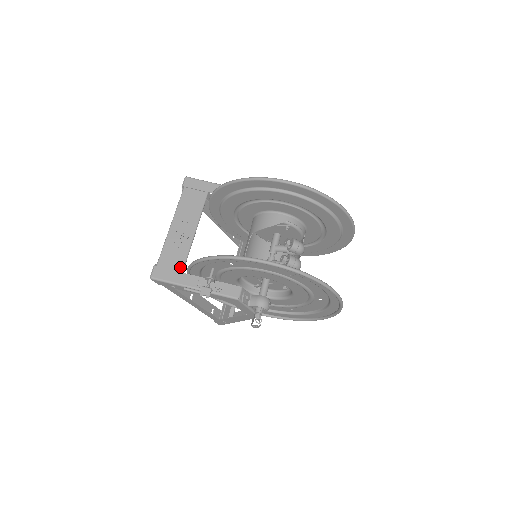
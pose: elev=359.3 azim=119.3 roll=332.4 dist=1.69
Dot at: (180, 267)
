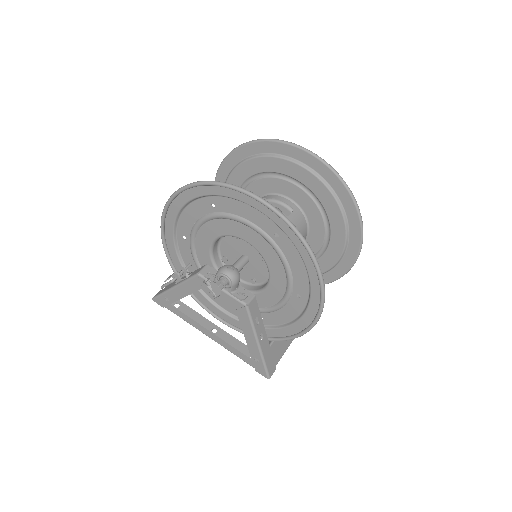
Dot at: occluded
